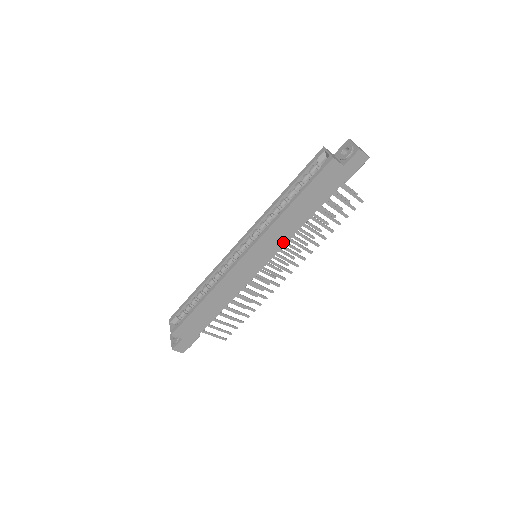
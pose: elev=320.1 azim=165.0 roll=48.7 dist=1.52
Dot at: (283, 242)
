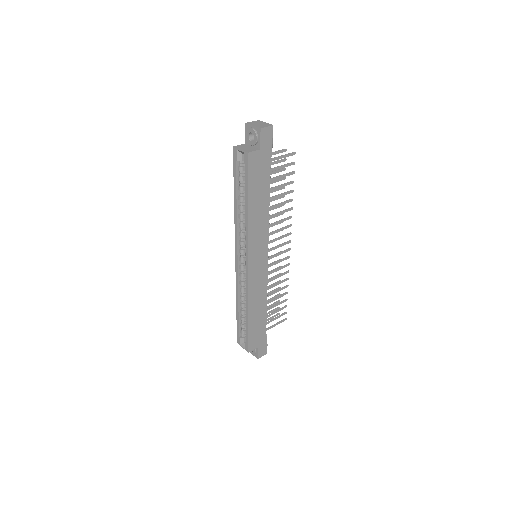
Dot at: (266, 233)
